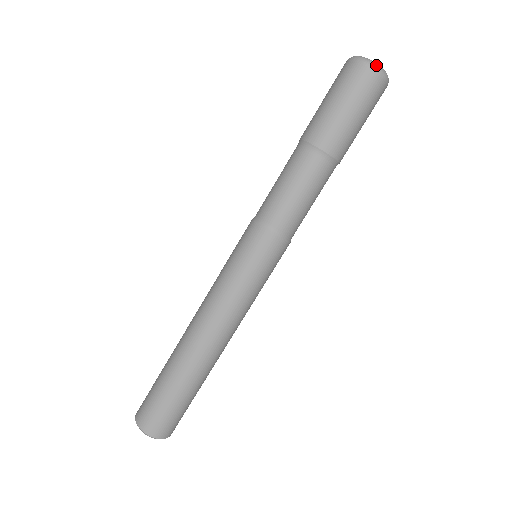
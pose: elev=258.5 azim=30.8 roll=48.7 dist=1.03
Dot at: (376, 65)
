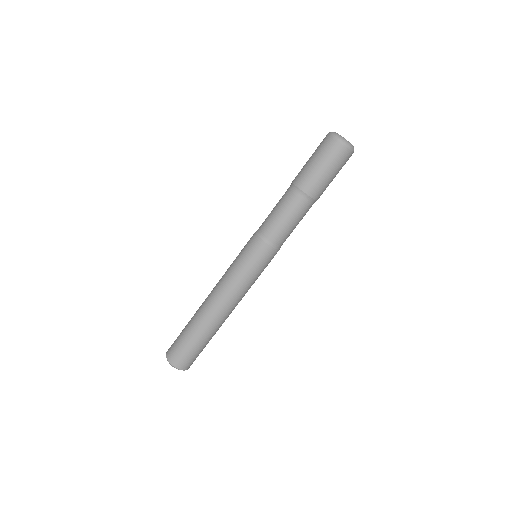
Dot at: (337, 135)
